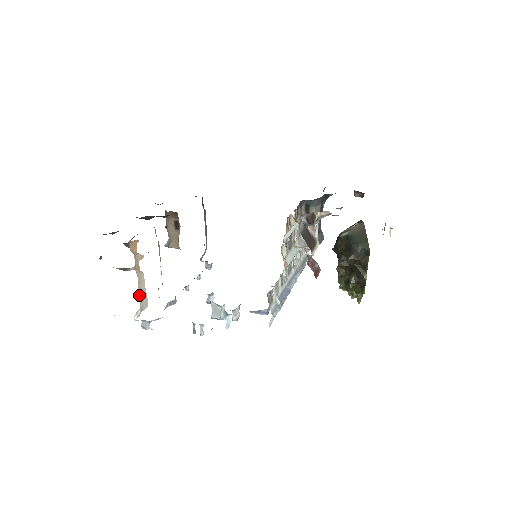
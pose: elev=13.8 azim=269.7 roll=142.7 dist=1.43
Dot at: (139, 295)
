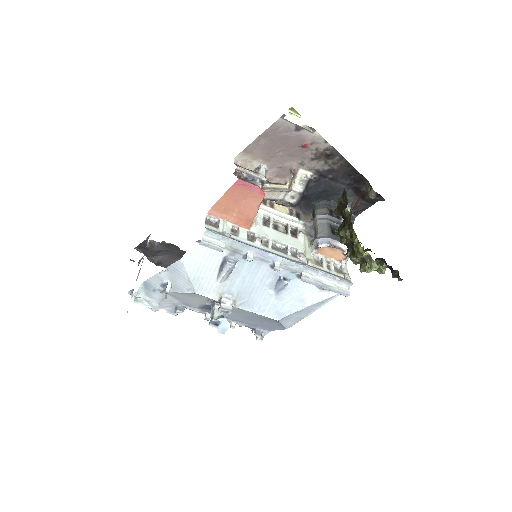
Dot at: occluded
